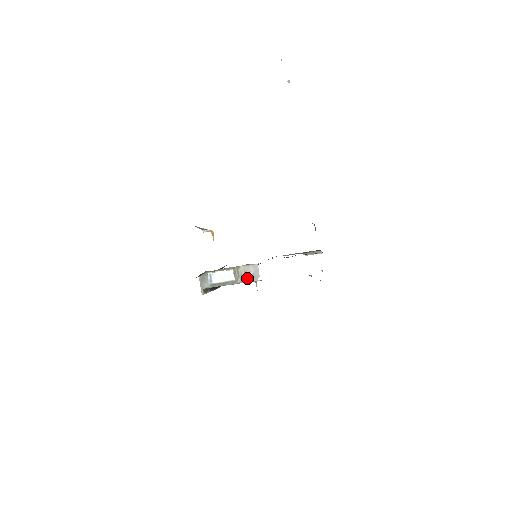
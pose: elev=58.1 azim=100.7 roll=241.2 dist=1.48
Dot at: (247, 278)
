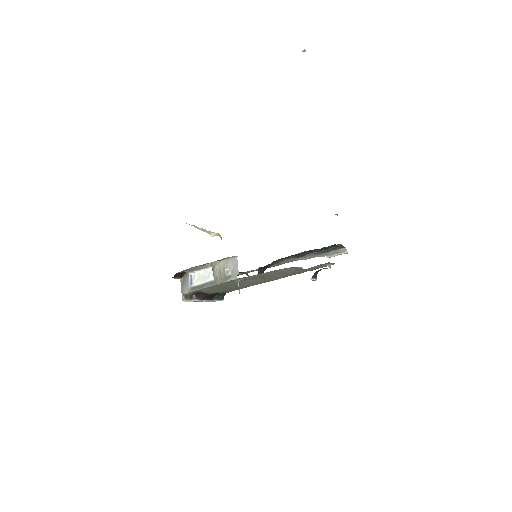
Dot at: (226, 276)
